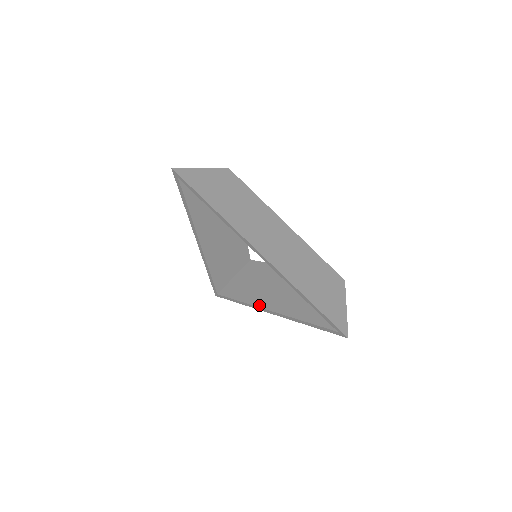
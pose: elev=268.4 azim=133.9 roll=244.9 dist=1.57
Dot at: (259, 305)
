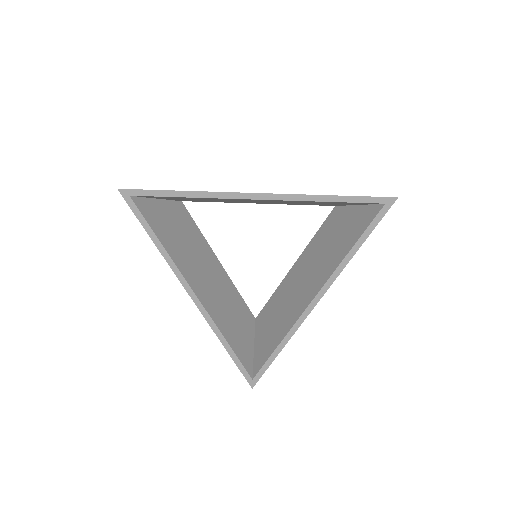
Dot at: (301, 312)
